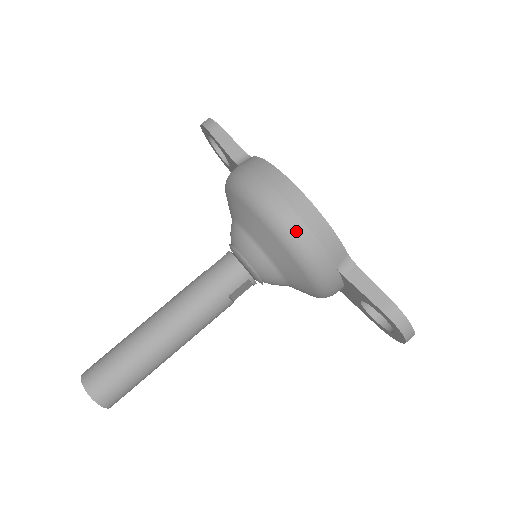
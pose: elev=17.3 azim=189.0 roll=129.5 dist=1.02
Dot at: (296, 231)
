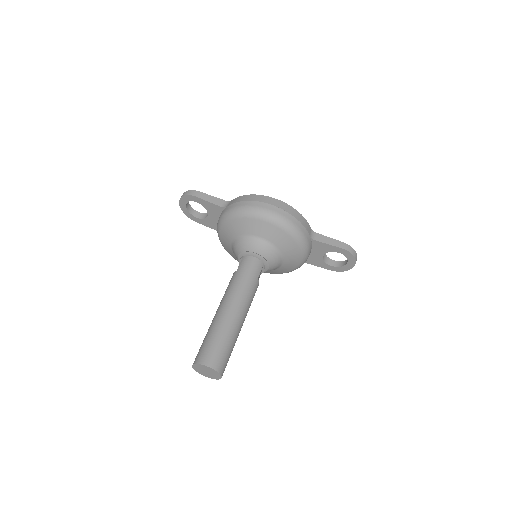
Dot at: (289, 219)
